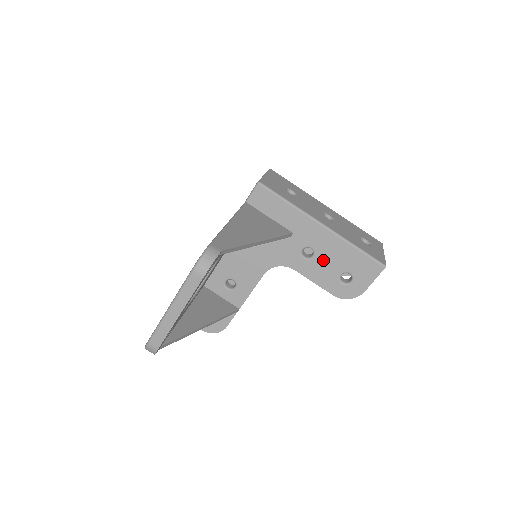
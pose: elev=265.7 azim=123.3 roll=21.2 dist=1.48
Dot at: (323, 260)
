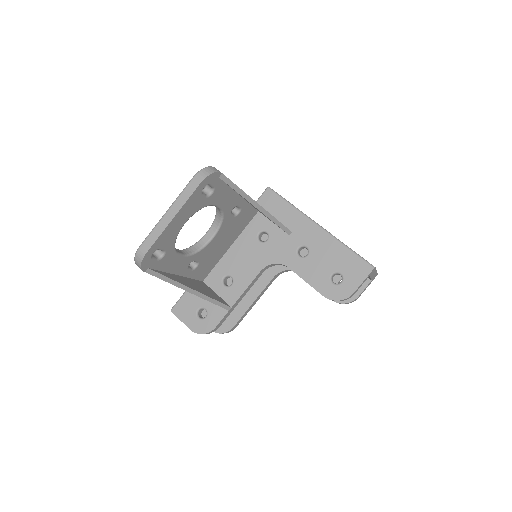
Dot at: (316, 259)
